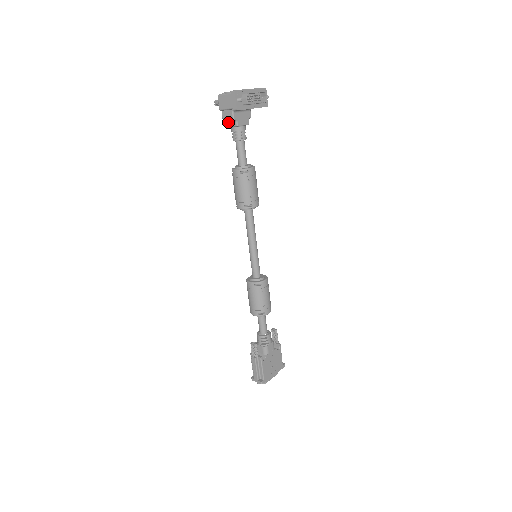
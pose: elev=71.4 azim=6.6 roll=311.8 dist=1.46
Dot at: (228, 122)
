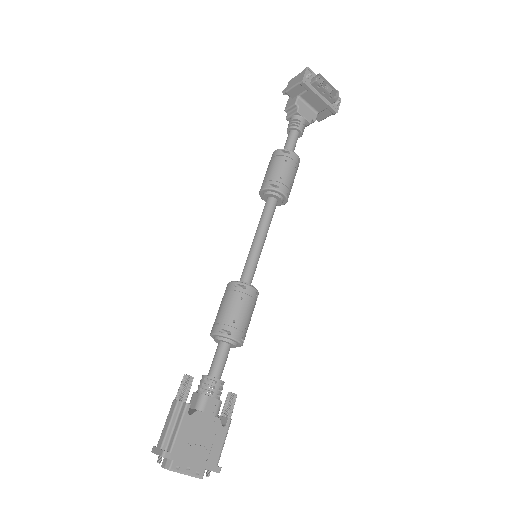
Dot at: (289, 112)
